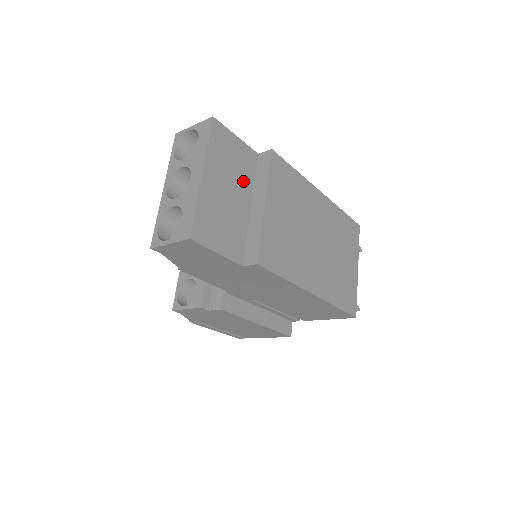
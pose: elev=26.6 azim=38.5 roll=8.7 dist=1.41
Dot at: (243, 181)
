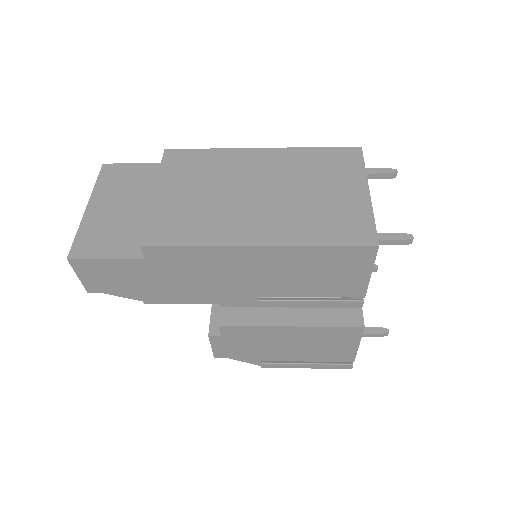
Dot at: (145, 191)
